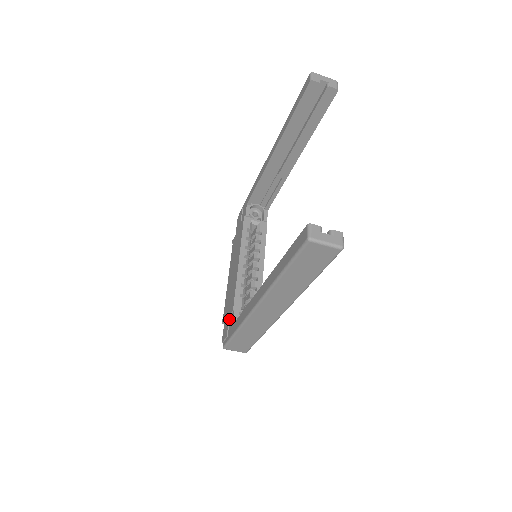
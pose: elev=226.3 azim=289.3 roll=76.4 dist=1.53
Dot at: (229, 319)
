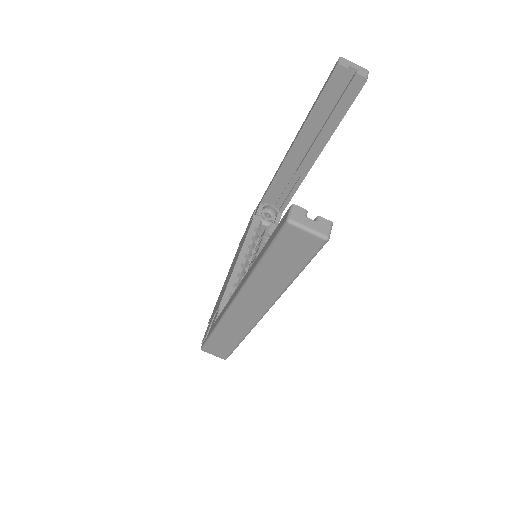
Dot at: (213, 318)
